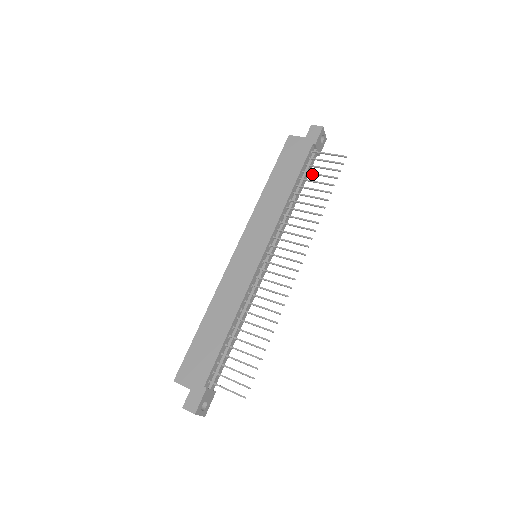
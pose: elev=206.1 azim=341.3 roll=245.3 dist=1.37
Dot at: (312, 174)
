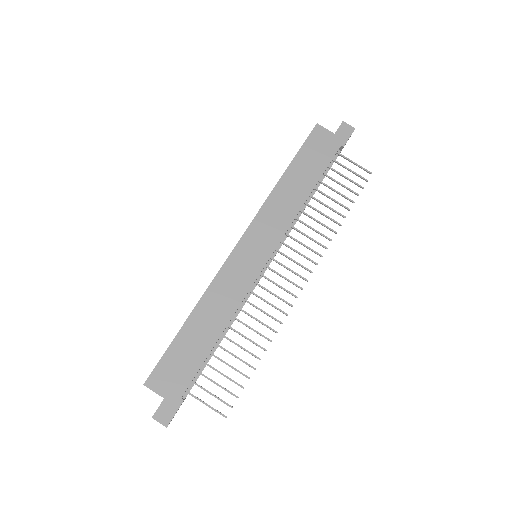
Dot at: (333, 180)
